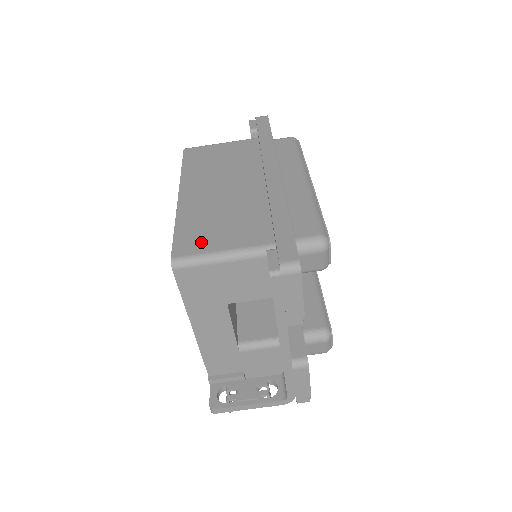
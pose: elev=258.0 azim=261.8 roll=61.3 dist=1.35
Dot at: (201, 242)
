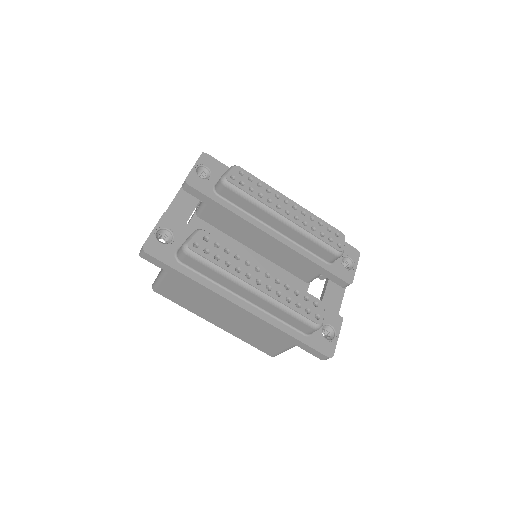
Dot at: (270, 348)
